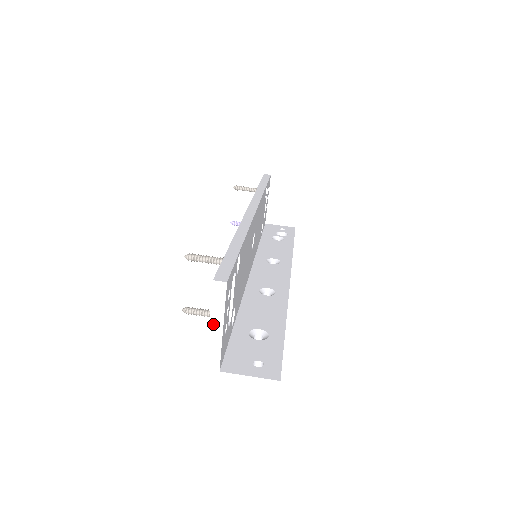
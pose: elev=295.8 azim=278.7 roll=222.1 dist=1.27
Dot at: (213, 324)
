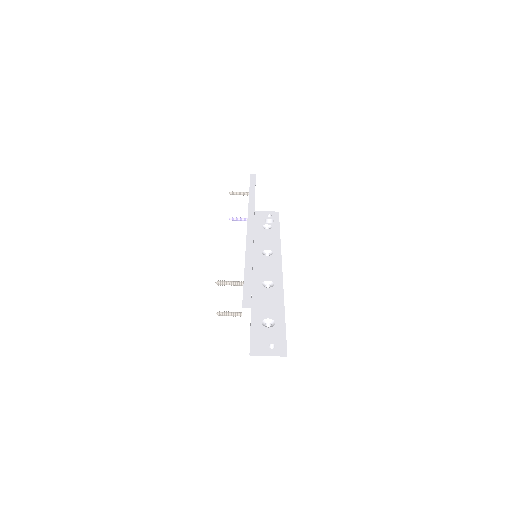
Dot at: (244, 331)
